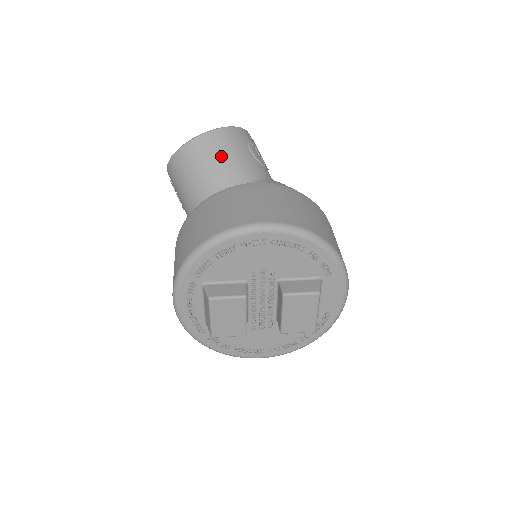
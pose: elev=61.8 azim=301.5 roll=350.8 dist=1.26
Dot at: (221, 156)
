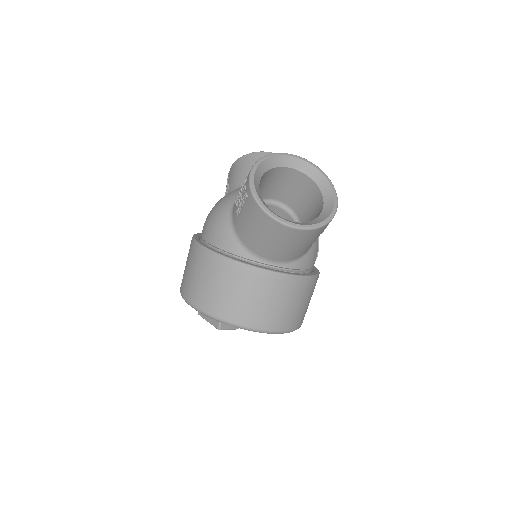
Dot at: (302, 245)
